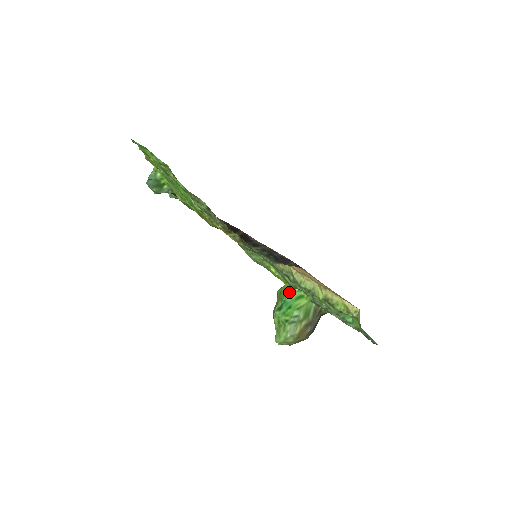
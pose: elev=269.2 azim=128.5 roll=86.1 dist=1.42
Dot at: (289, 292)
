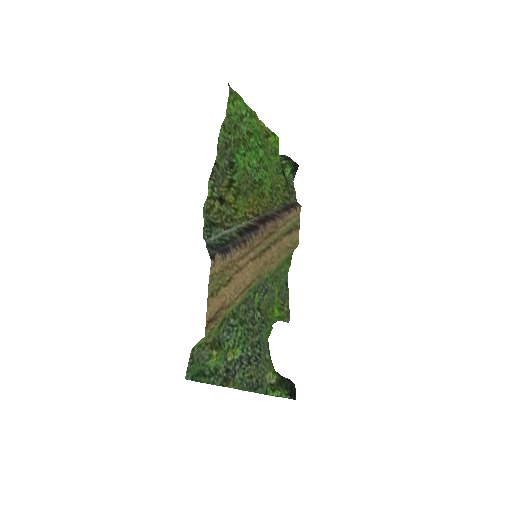
Dot at: occluded
